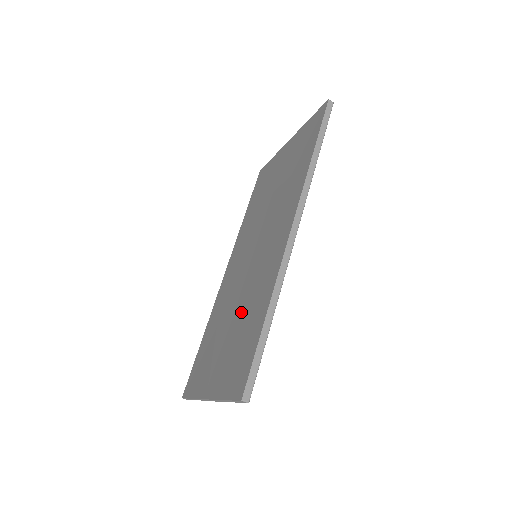
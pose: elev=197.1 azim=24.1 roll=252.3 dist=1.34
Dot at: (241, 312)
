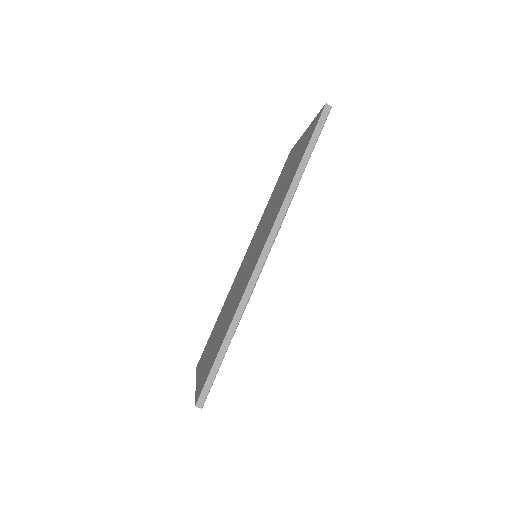
Dot at: (227, 315)
